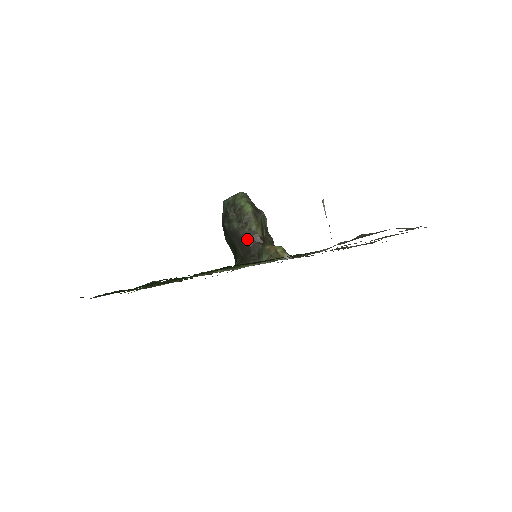
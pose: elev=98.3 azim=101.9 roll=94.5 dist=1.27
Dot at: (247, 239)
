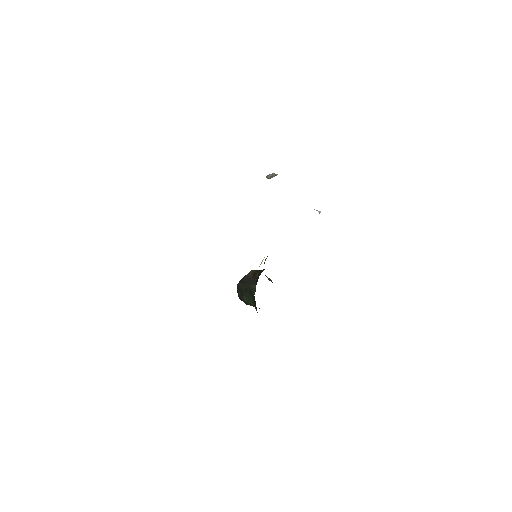
Dot at: (254, 274)
